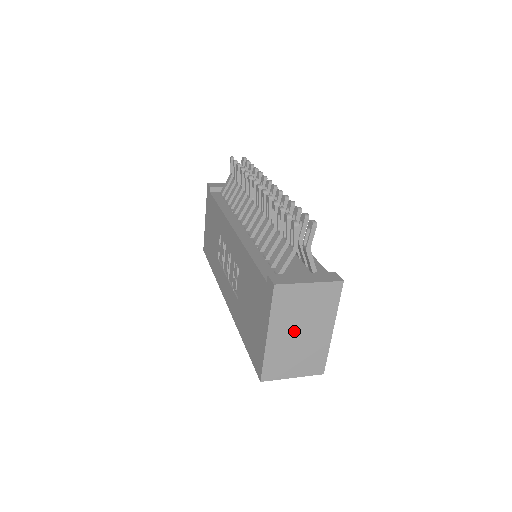
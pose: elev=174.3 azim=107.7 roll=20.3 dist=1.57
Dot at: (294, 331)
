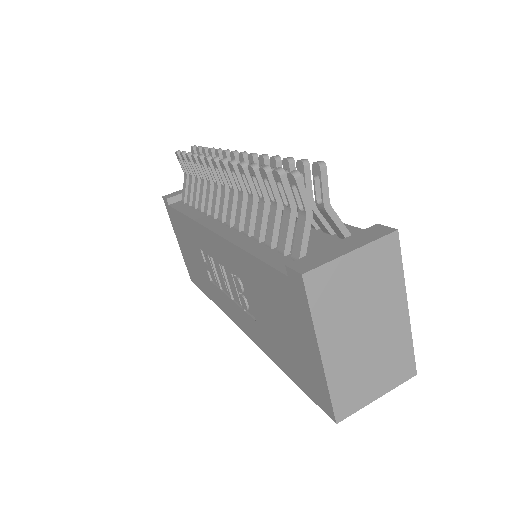
Dot at: (356, 332)
